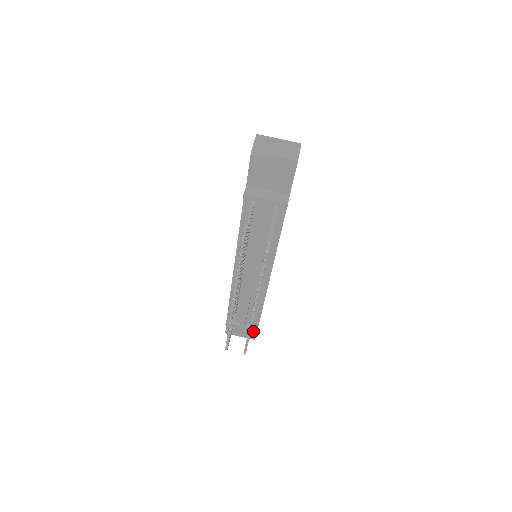
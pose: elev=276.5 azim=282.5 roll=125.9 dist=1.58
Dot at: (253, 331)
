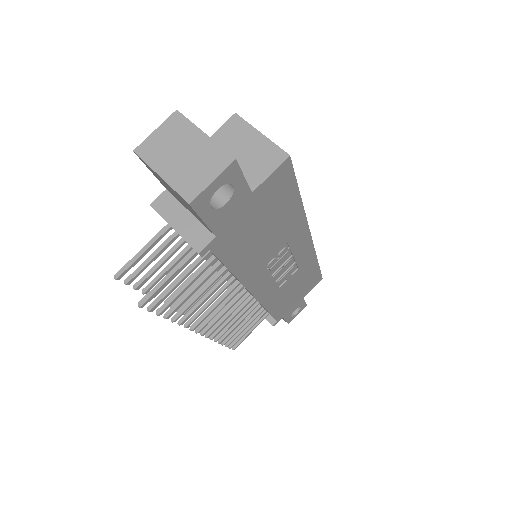
Dot at: (270, 322)
